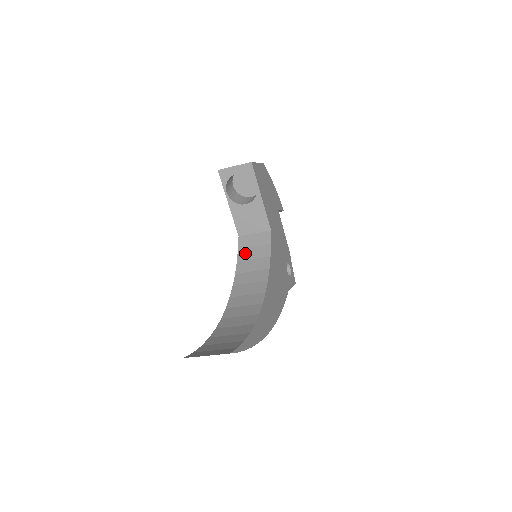
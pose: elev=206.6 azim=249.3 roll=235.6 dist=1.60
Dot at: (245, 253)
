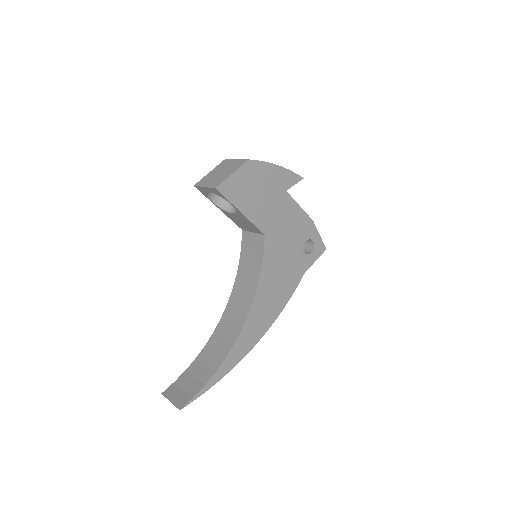
Dot at: (245, 253)
